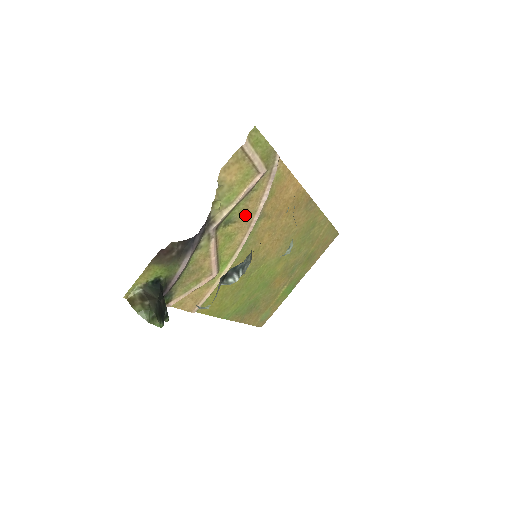
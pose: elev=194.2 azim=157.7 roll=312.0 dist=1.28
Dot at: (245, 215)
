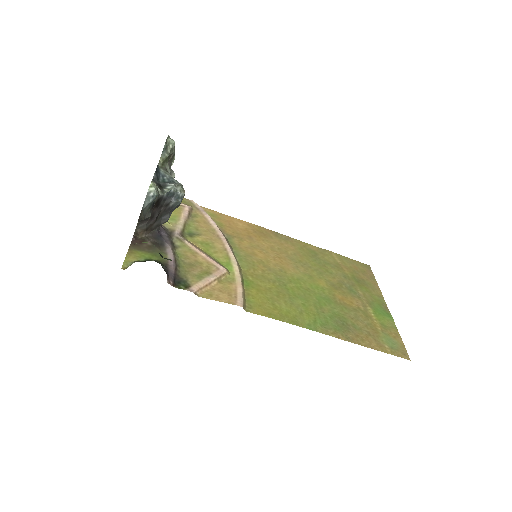
Dot at: (205, 232)
